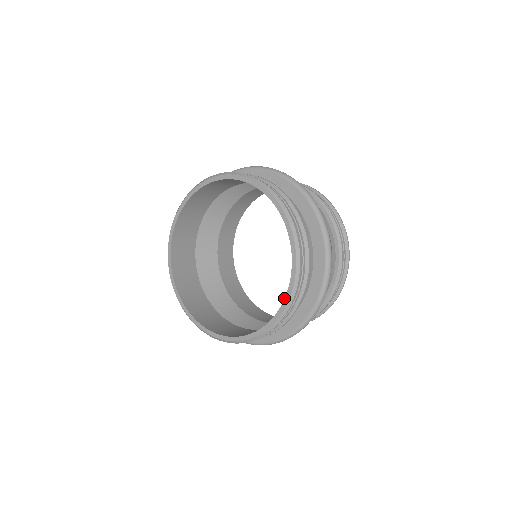
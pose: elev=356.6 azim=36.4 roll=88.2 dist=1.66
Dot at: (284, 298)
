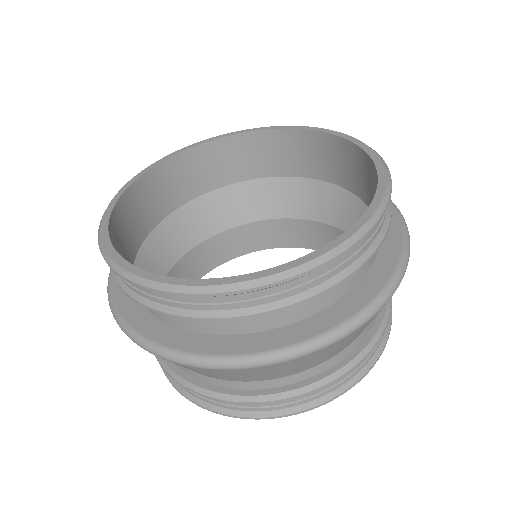
Dot at: (377, 178)
